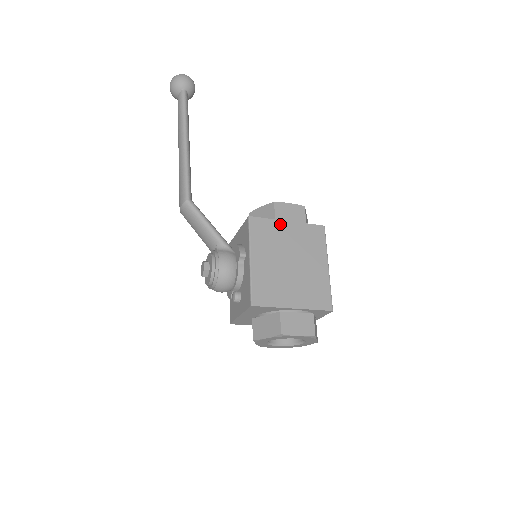
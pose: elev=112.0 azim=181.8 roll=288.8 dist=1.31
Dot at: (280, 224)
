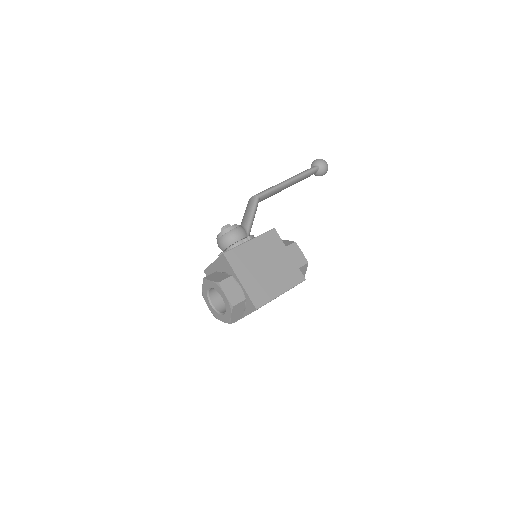
Dot at: (284, 249)
